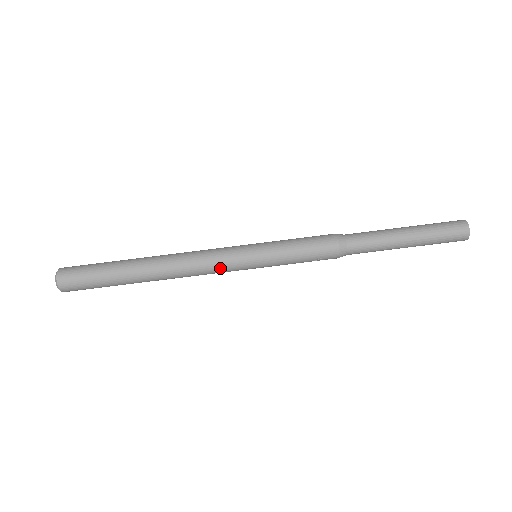
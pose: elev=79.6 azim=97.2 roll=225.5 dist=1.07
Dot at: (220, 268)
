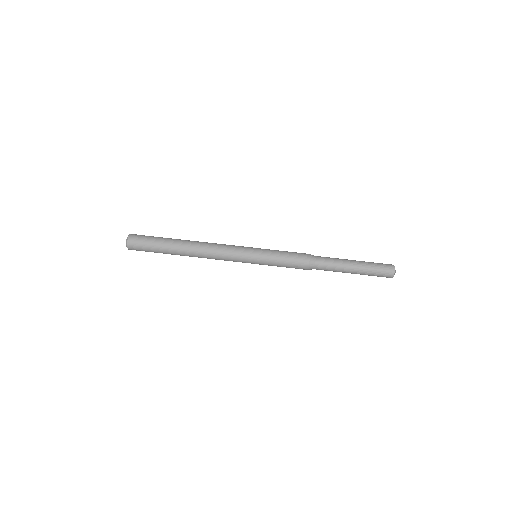
Dot at: (232, 256)
